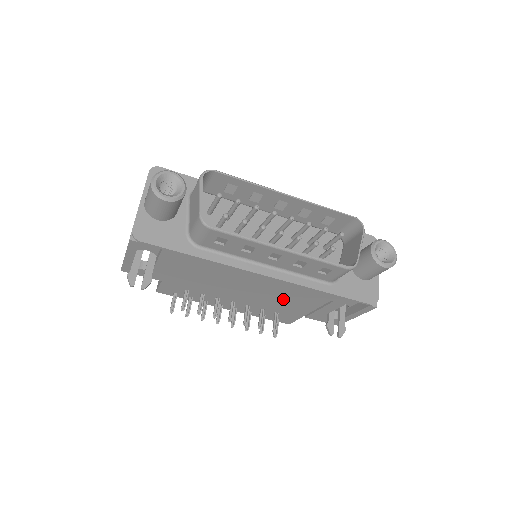
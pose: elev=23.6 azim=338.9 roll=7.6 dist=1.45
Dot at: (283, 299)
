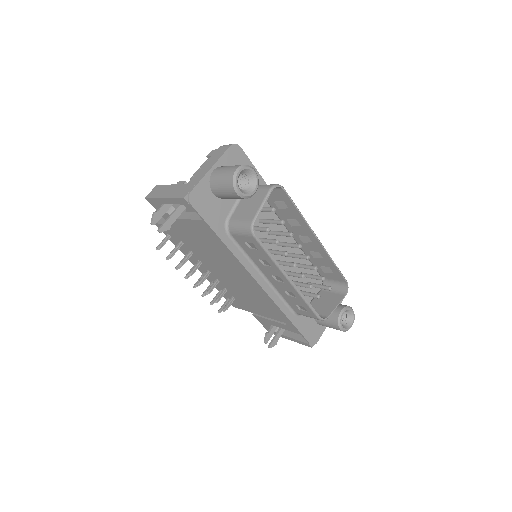
Dot at: (251, 298)
